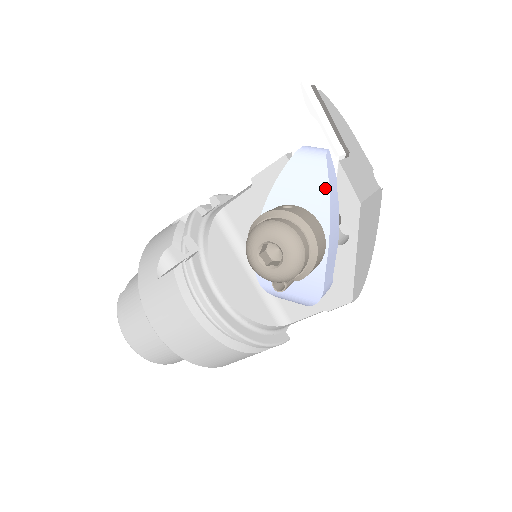
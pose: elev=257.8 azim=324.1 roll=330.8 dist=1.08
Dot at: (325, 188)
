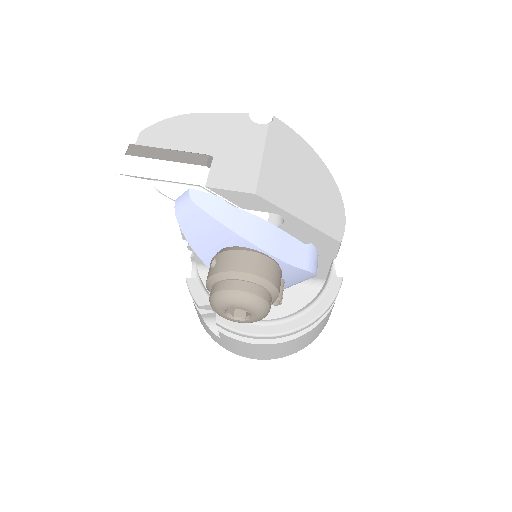
Dot at: (218, 225)
